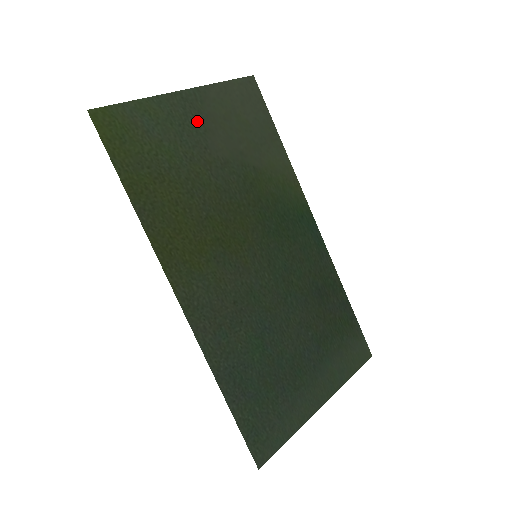
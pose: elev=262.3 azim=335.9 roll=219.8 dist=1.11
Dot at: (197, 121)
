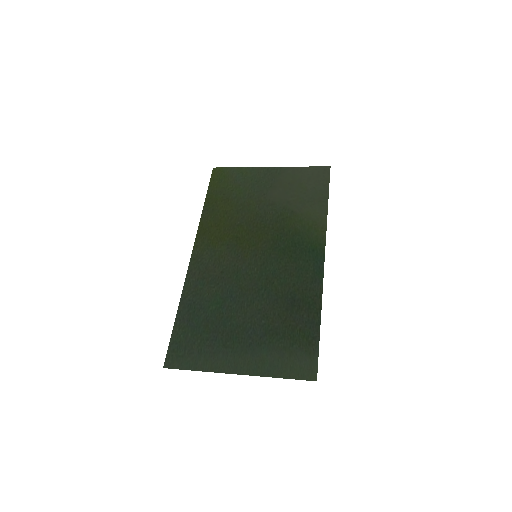
Dot at: (269, 181)
